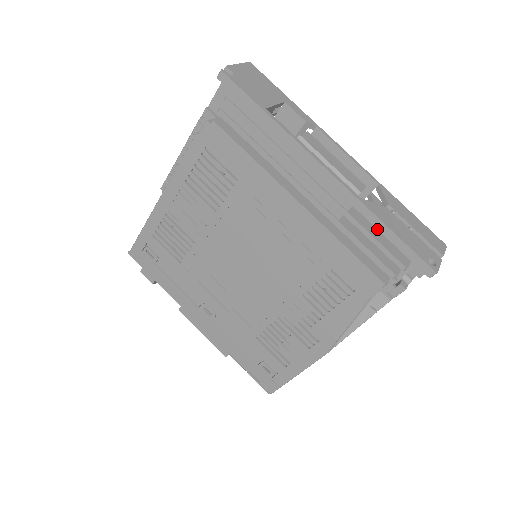
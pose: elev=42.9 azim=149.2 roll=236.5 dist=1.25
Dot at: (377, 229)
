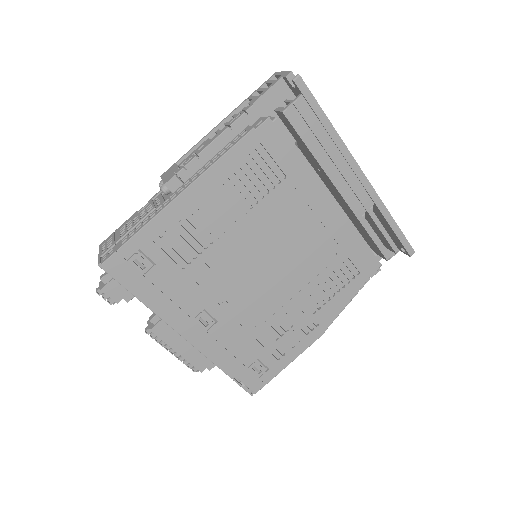
Dot at: occluded
